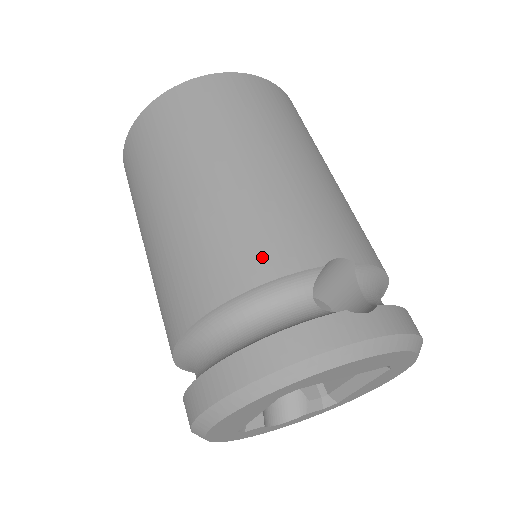
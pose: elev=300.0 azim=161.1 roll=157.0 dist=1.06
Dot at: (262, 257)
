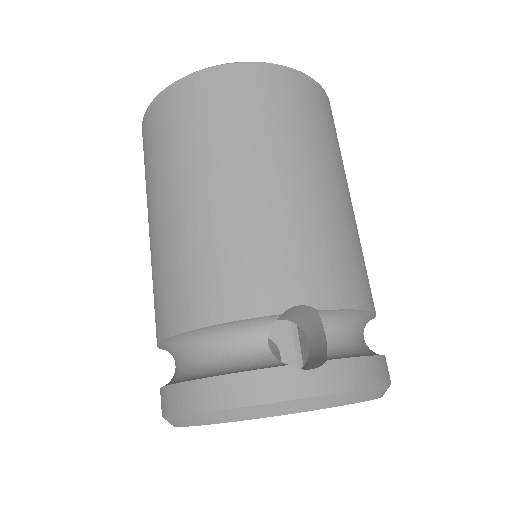
Dot at: (223, 296)
